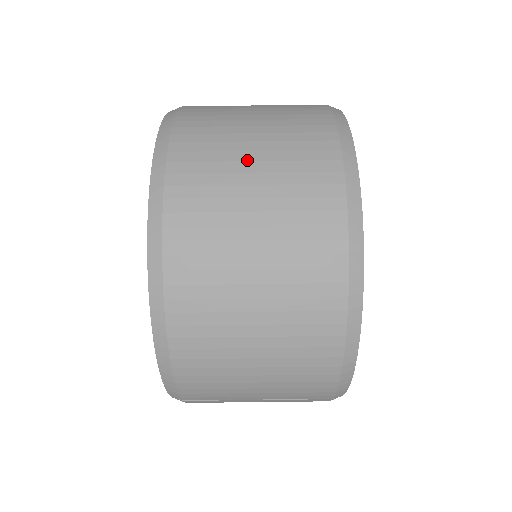
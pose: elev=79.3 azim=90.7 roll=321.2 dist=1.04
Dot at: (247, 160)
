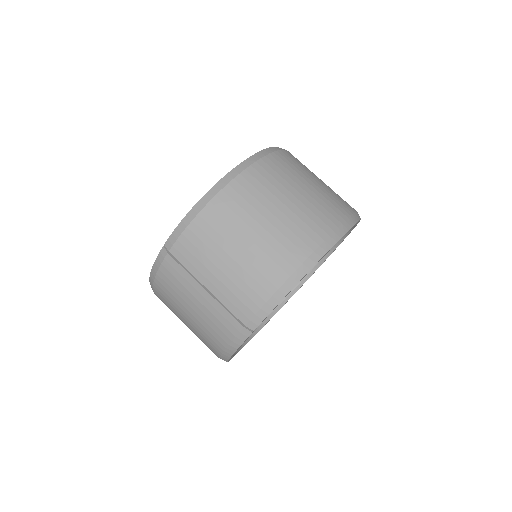
Dot at: (313, 179)
